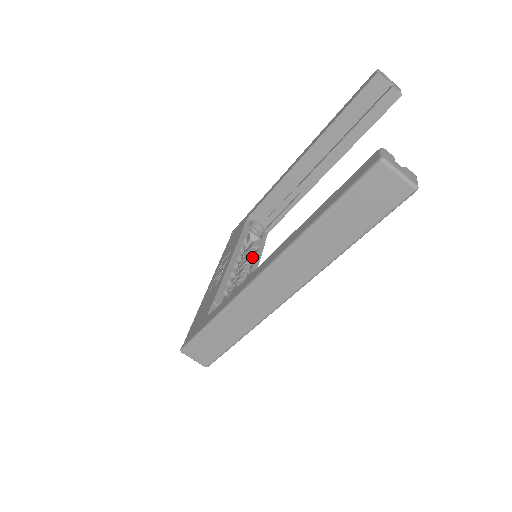
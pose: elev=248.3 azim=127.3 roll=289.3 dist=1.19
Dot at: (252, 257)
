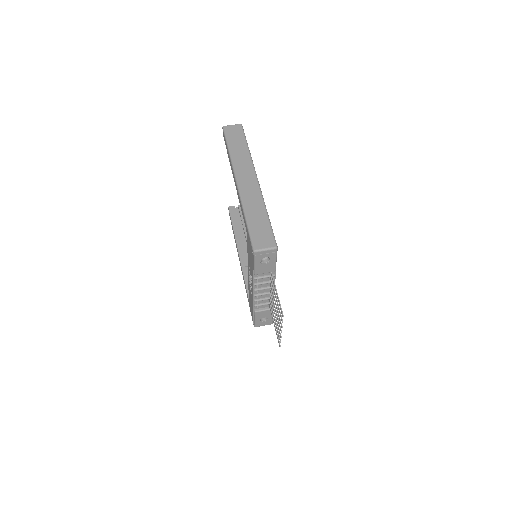
Dot at: occluded
